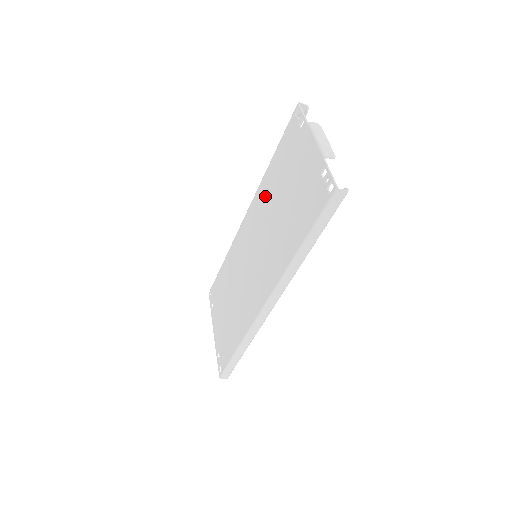
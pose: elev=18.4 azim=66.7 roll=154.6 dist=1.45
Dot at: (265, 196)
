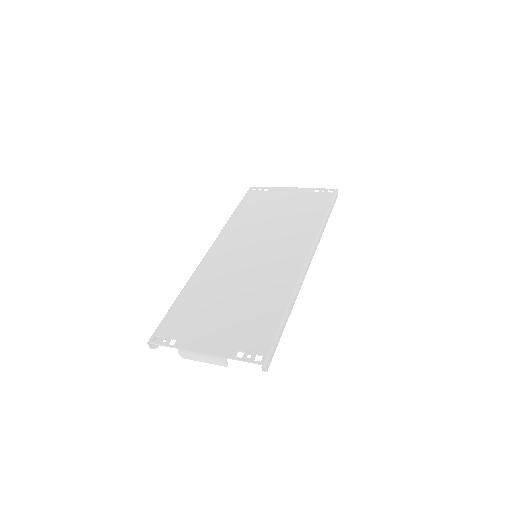
Dot at: (242, 226)
